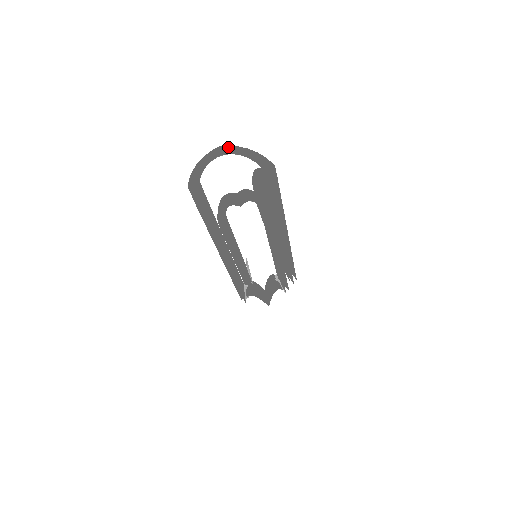
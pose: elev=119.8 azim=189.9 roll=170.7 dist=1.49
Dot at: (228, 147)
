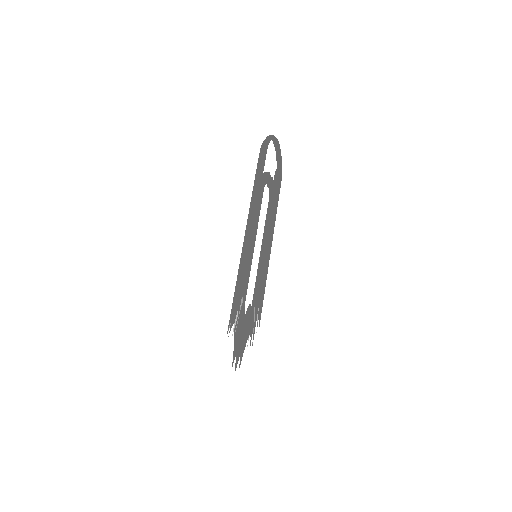
Dot at: occluded
